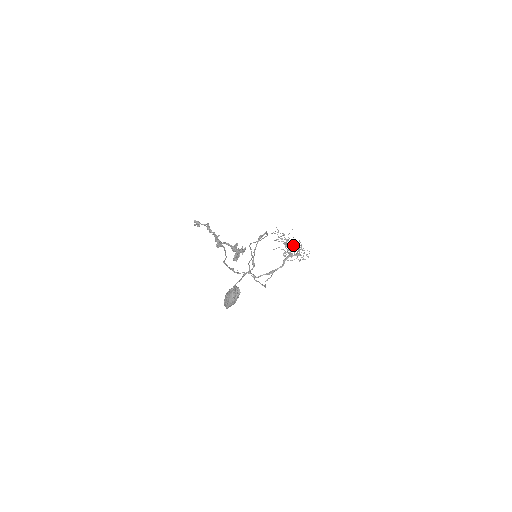
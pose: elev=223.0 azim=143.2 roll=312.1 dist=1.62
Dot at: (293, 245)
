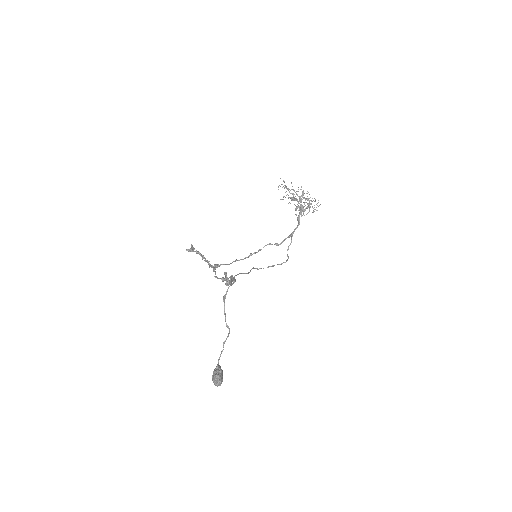
Dot at: (302, 194)
